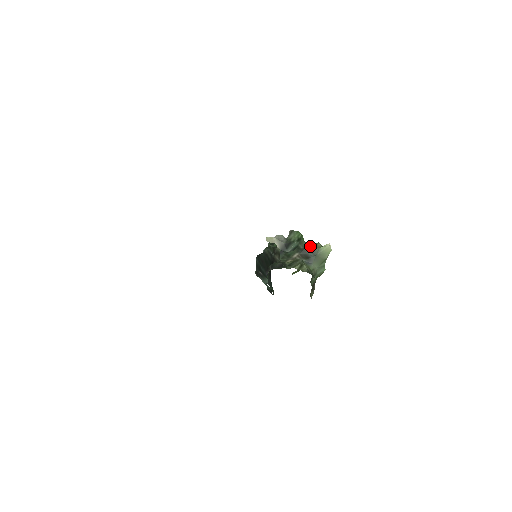
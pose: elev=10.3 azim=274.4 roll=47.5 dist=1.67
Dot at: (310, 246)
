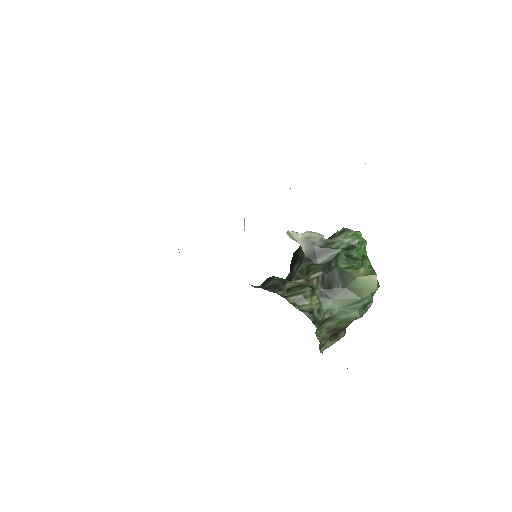
Dot at: (343, 268)
